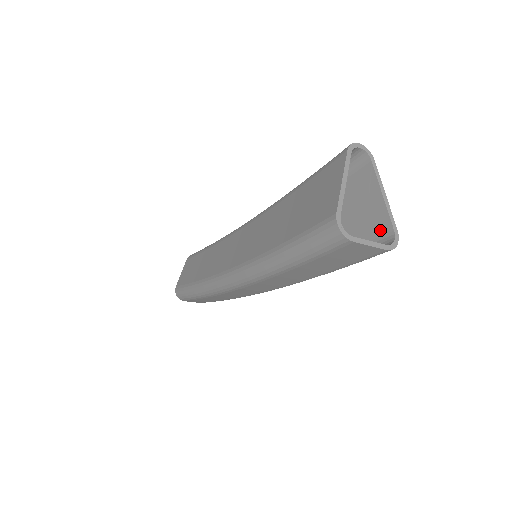
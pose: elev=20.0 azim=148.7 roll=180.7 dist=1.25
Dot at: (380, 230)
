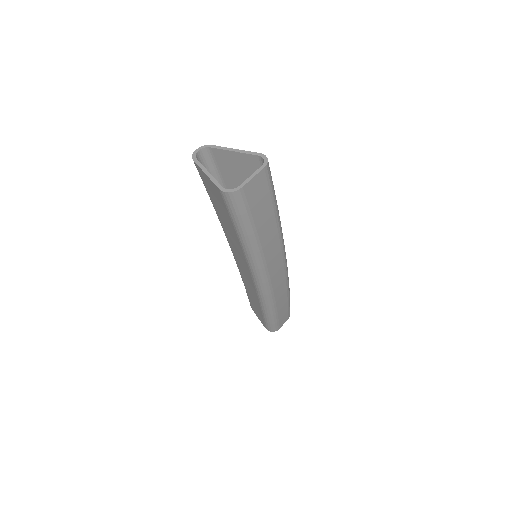
Dot at: (256, 164)
